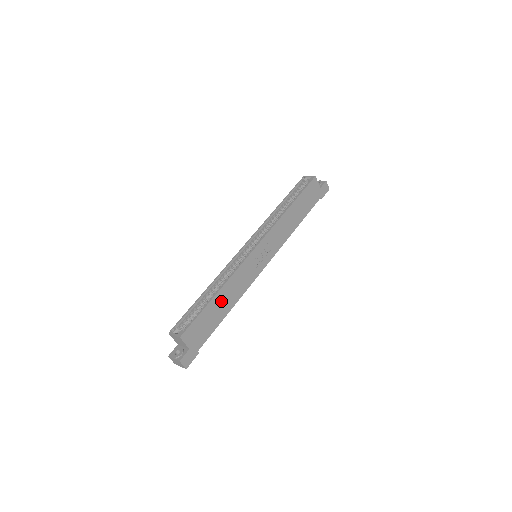
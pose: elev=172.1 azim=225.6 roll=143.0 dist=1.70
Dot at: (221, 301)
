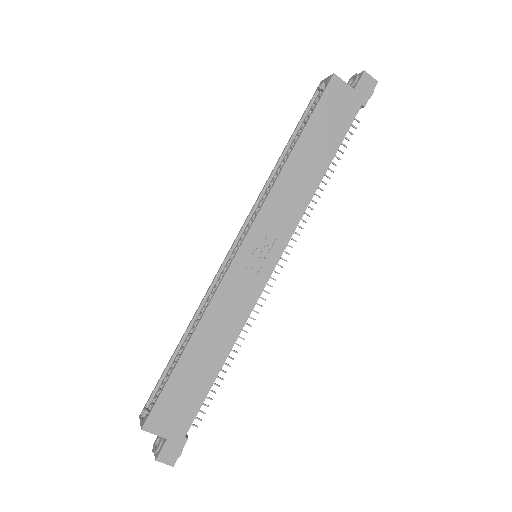
Dot at: (200, 353)
